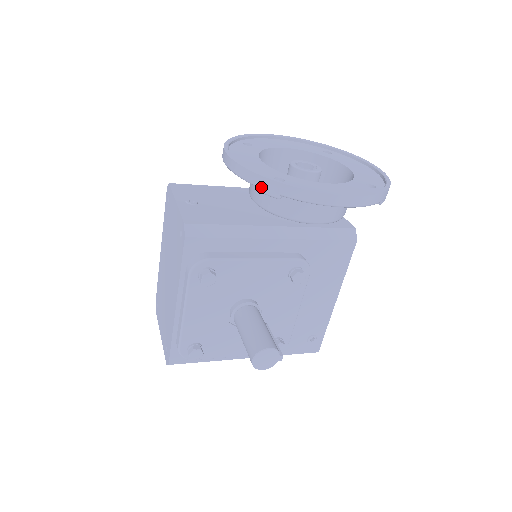
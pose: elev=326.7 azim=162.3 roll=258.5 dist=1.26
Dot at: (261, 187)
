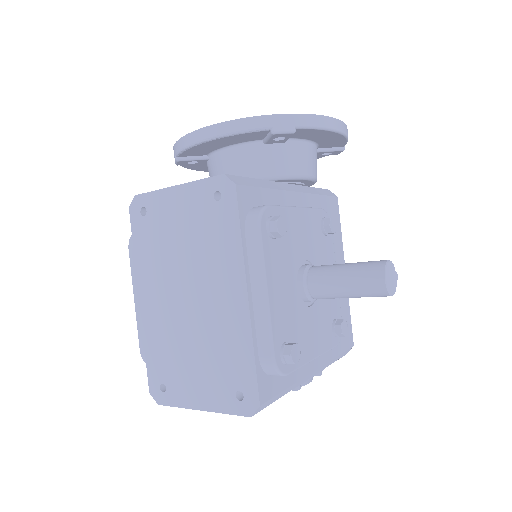
Dot at: (273, 127)
